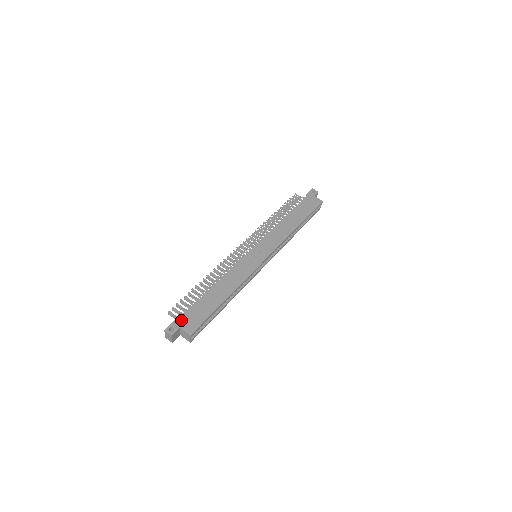
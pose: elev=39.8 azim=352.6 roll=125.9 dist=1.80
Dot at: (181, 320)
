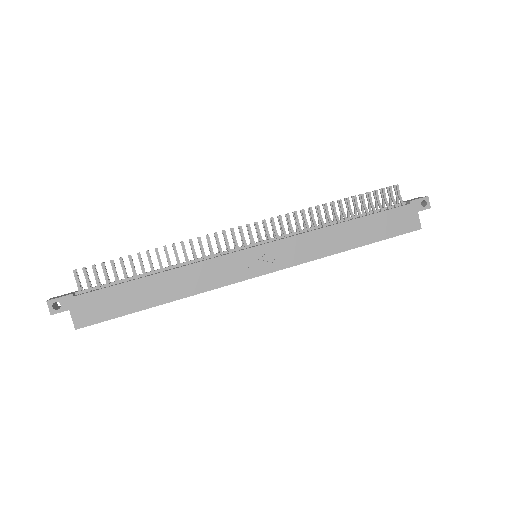
Dot at: (78, 300)
